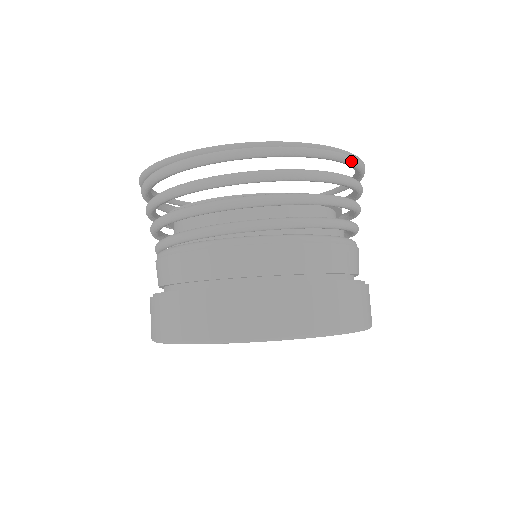
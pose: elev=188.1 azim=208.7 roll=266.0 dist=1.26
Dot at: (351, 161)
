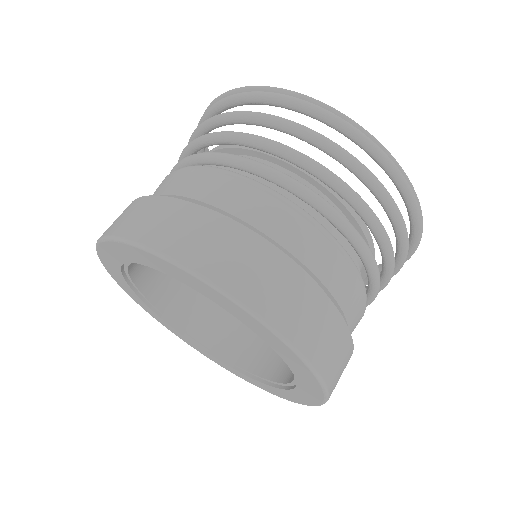
Dot at: (382, 158)
